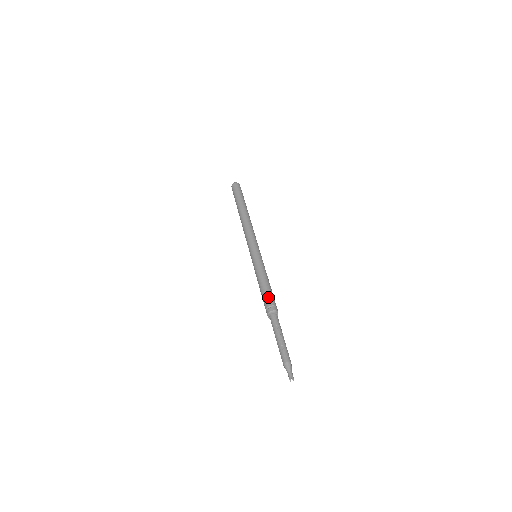
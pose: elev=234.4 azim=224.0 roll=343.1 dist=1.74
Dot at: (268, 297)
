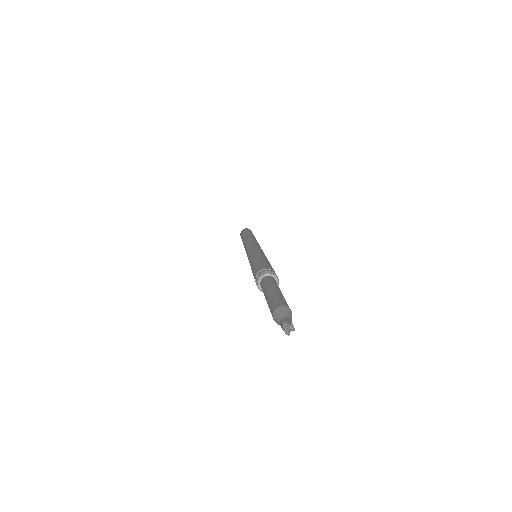
Dot at: occluded
